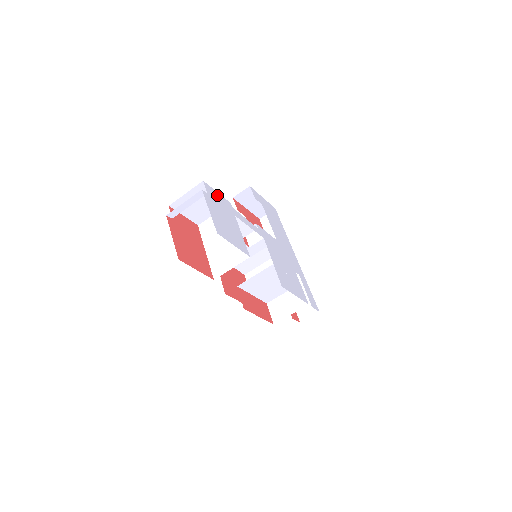
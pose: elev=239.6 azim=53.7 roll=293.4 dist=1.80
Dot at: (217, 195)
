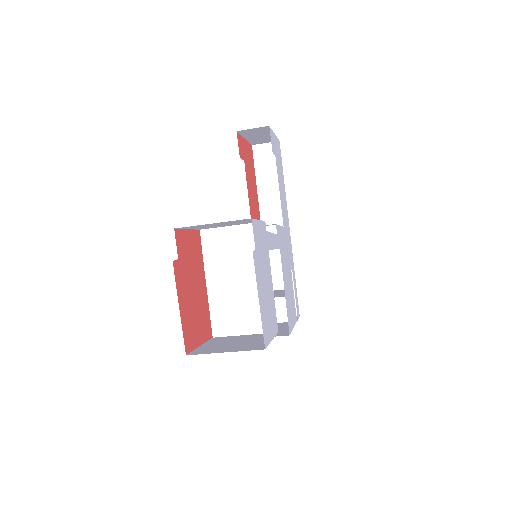
Dot at: (259, 229)
